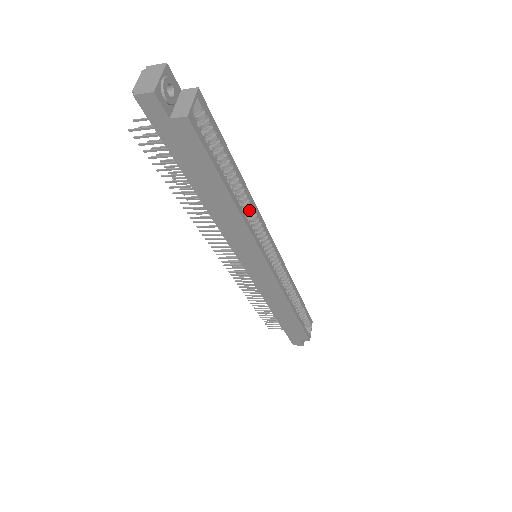
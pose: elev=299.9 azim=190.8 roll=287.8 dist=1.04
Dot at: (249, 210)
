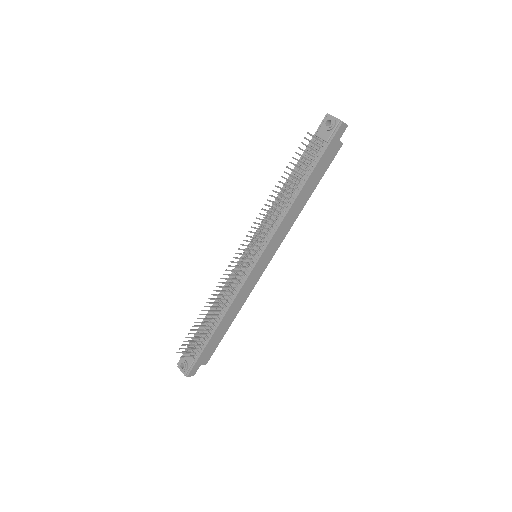
Dot at: occluded
